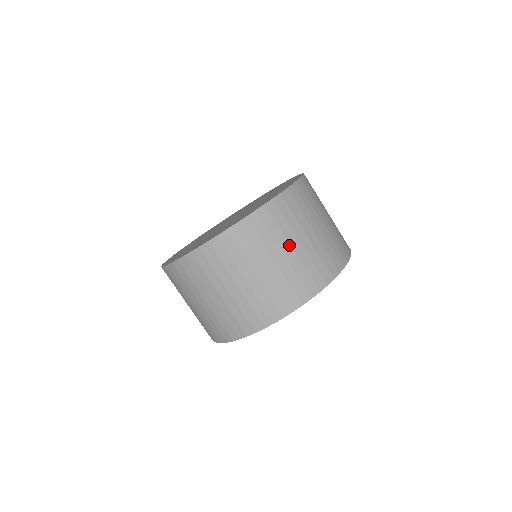
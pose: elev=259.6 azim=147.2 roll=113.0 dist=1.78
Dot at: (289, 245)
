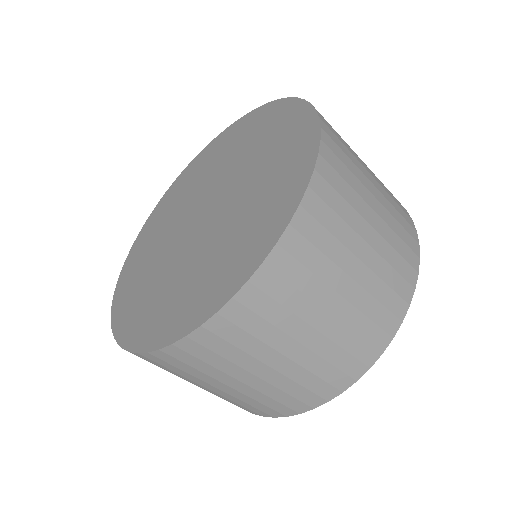
Dot at: (366, 223)
